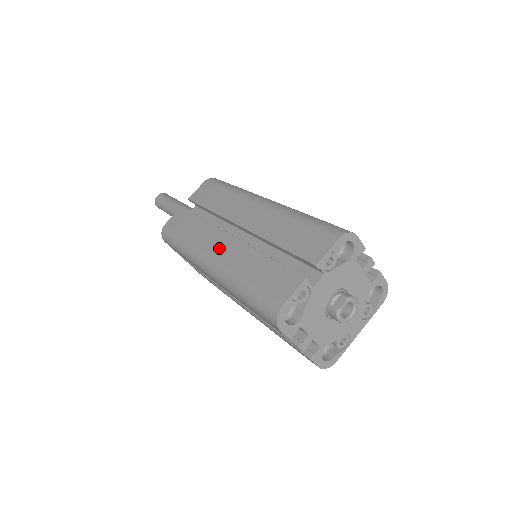
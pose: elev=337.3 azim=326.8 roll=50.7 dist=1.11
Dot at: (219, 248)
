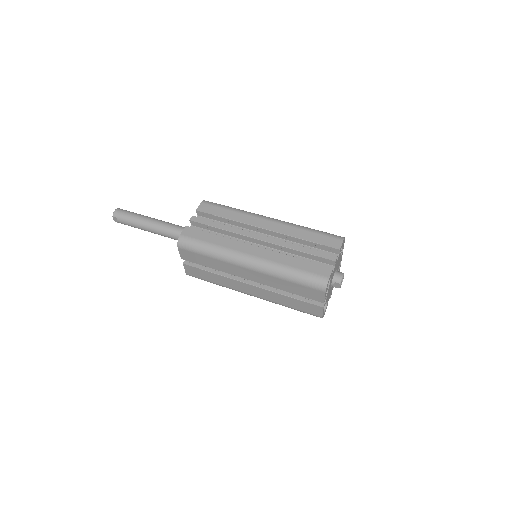
Dot at: (251, 291)
